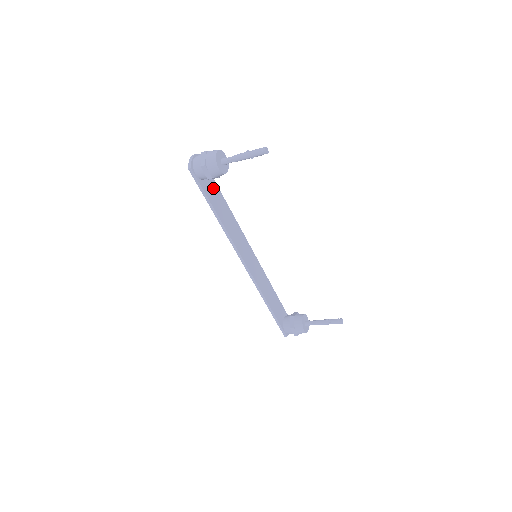
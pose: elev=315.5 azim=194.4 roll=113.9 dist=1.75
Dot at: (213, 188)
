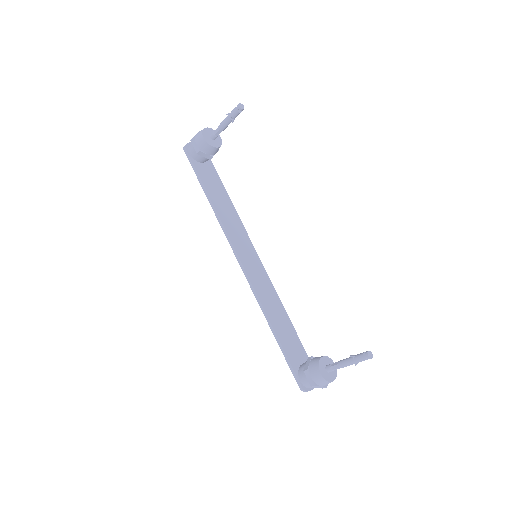
Dot at: (212, 176)
